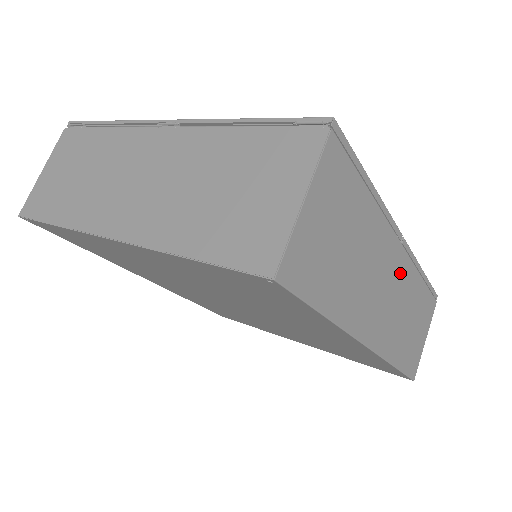
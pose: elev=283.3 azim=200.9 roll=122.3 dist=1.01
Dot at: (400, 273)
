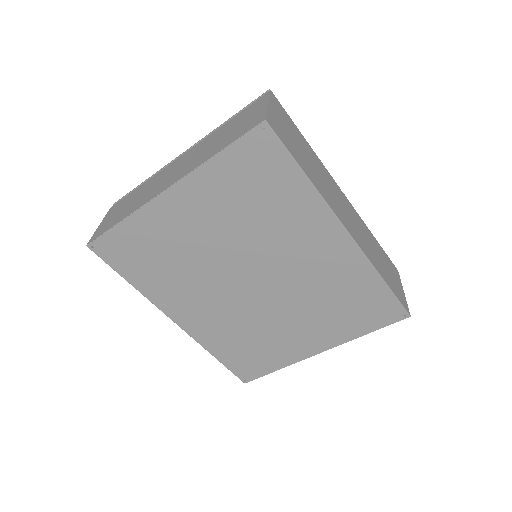
Dot at: (350, 210)
